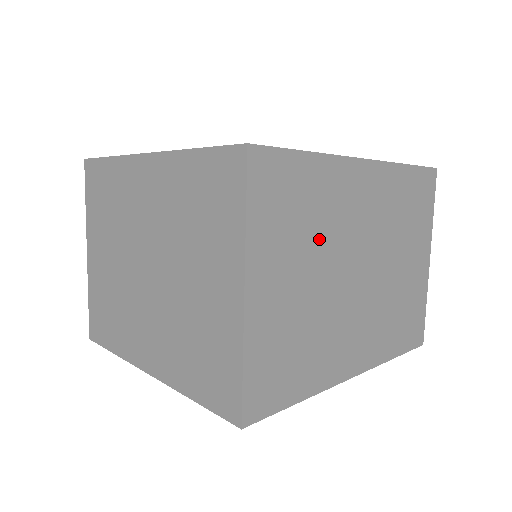
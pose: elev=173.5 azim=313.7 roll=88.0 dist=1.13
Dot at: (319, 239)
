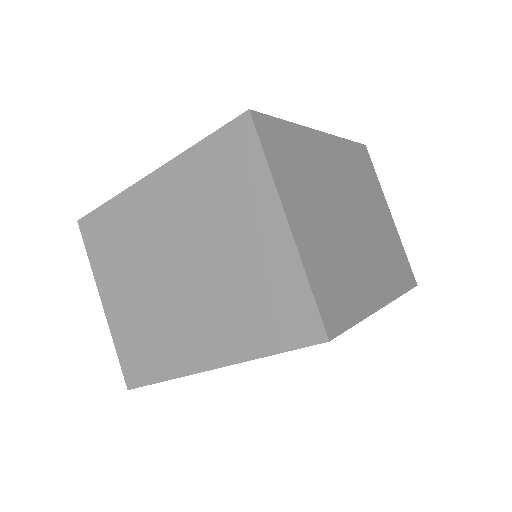
Dot at: (317, 187)
